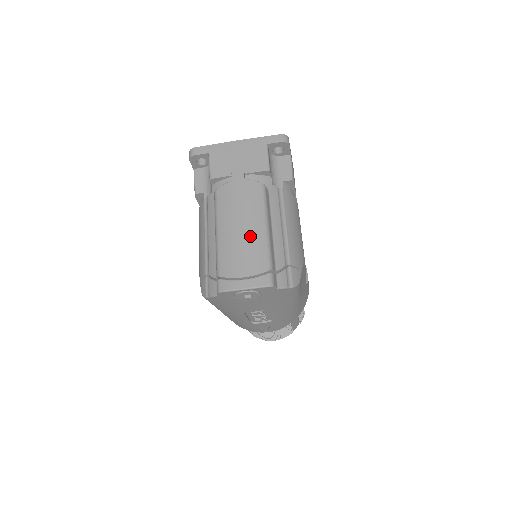
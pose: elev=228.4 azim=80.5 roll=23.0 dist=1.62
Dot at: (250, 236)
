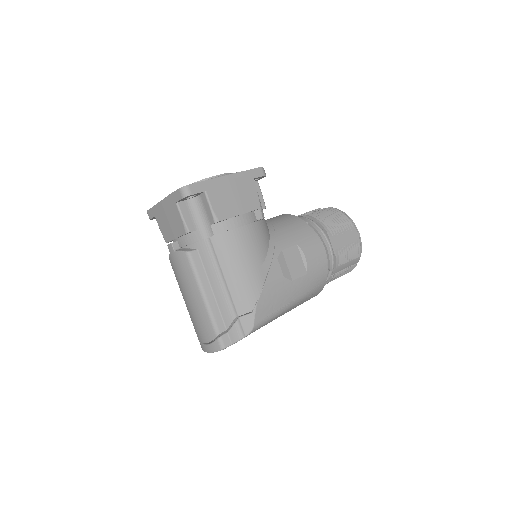
Dot at: (196, 308)
